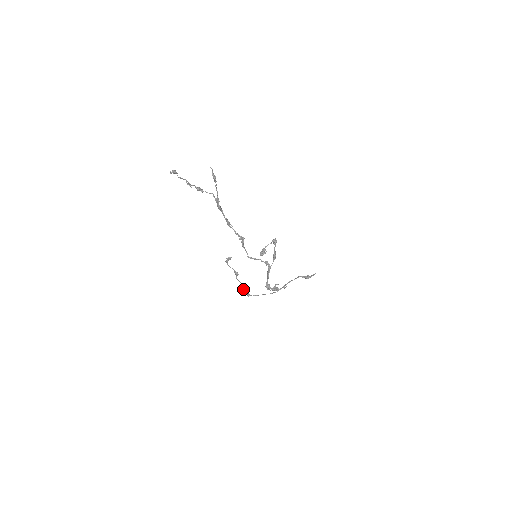
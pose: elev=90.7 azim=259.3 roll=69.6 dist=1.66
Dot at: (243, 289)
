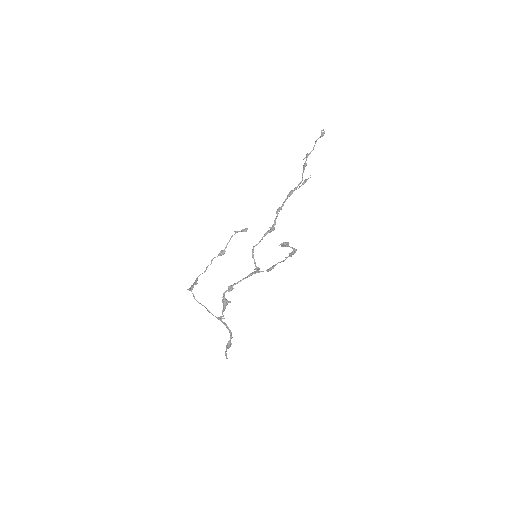
Dot at: occluded
